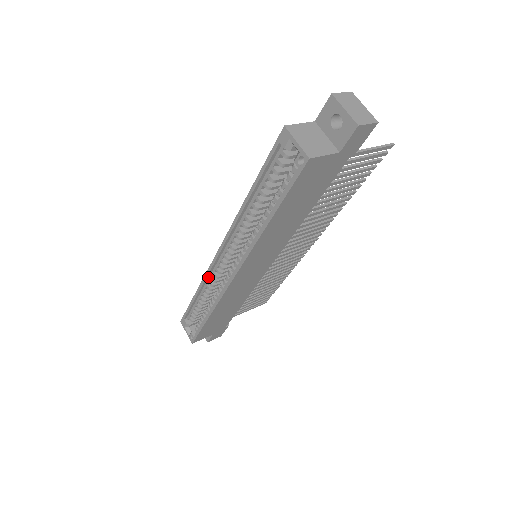
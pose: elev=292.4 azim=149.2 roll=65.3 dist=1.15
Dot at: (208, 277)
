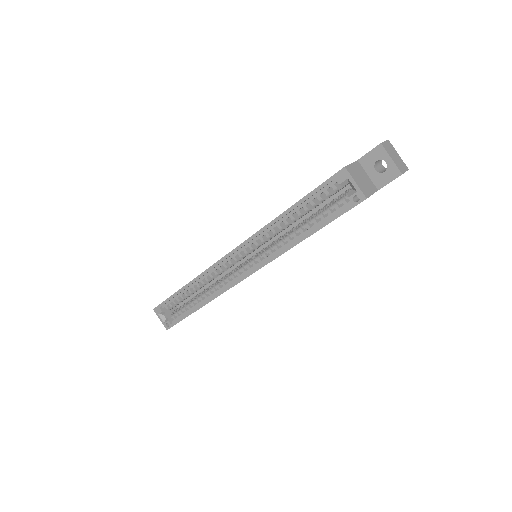
Dot at: (206, 273)
